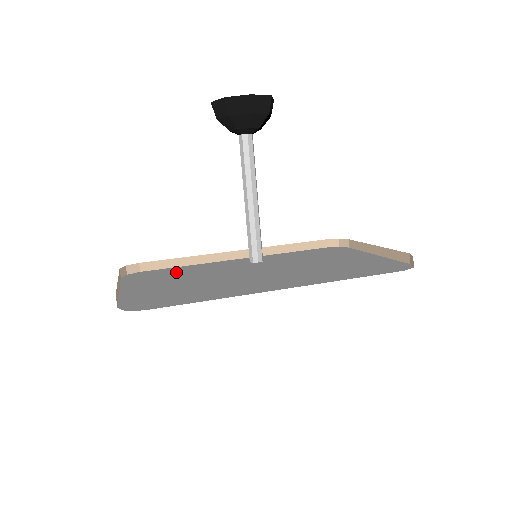
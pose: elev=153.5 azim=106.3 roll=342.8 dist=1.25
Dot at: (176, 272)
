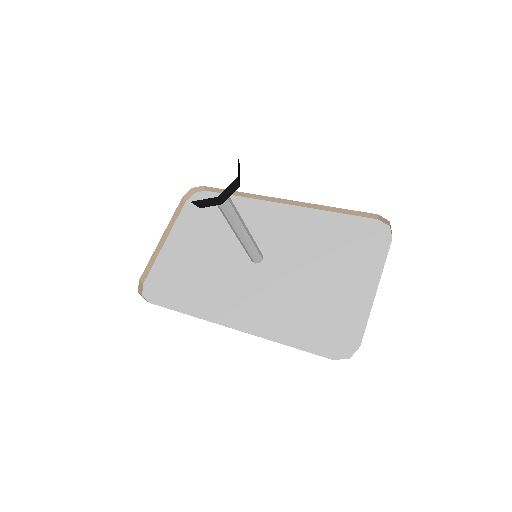
Dot at: (220, 214)
